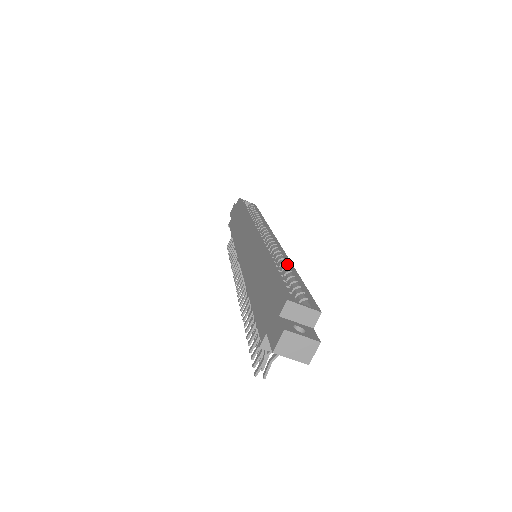
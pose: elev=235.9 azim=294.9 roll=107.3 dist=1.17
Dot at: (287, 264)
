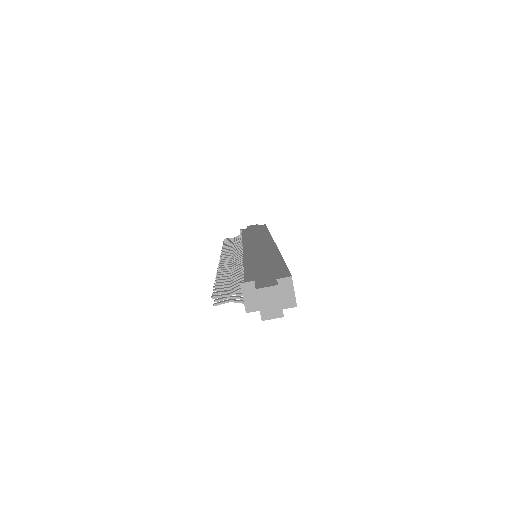
Dot at: occluded
